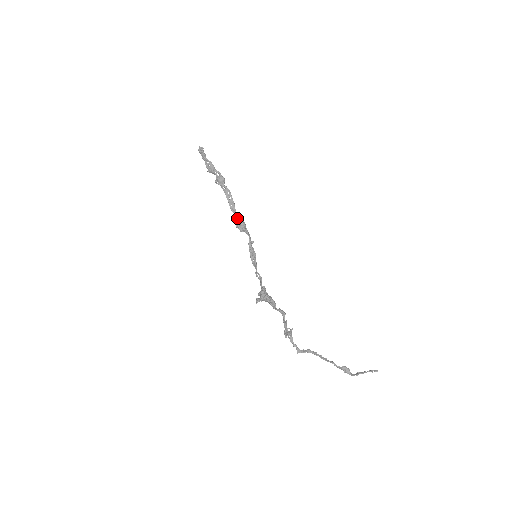
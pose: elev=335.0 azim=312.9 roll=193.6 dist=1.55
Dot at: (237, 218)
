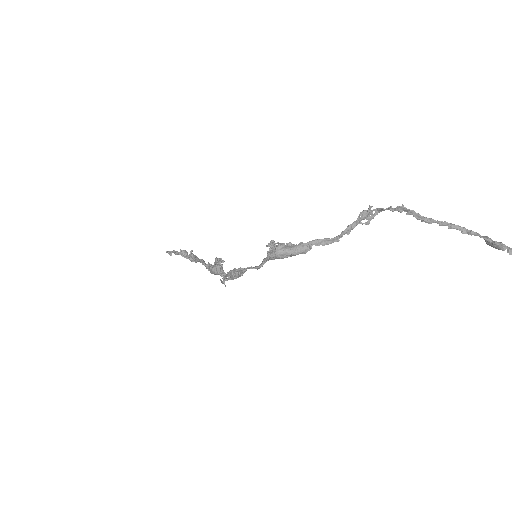
Dot at: (210, 267)
